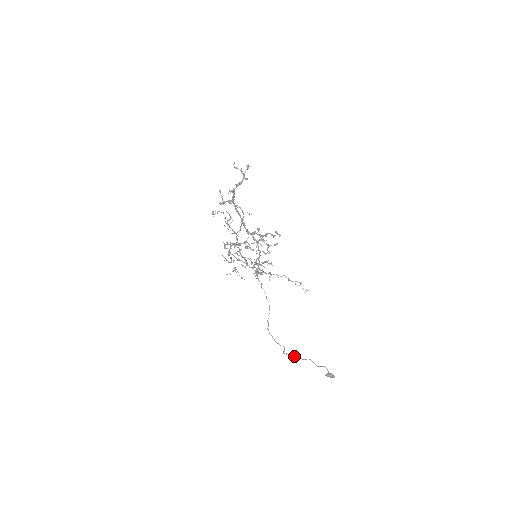
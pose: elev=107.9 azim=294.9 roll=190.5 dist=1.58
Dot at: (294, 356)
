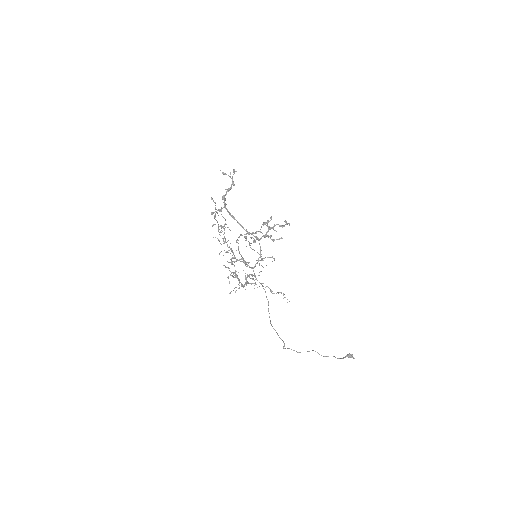
Dot at: occluded
